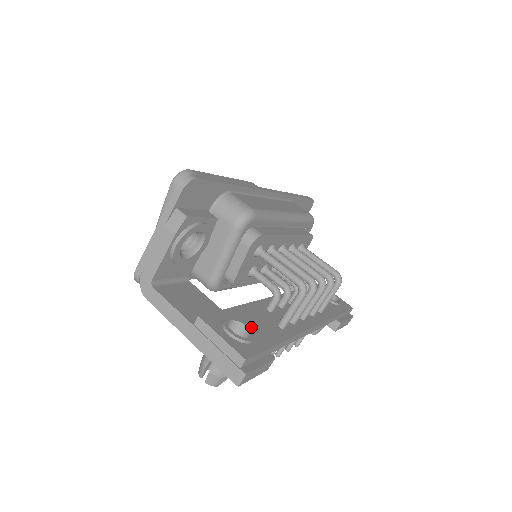
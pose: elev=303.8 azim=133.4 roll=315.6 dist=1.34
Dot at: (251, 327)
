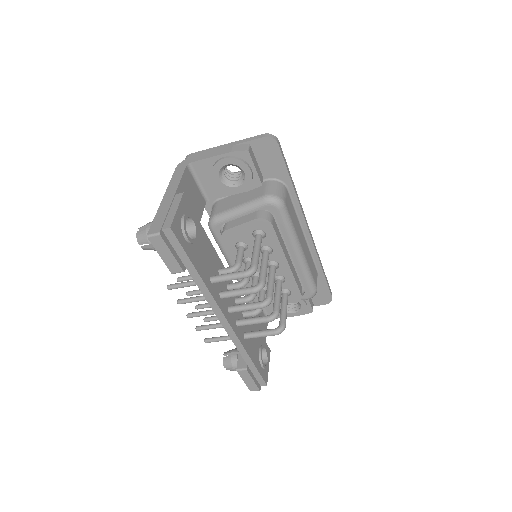
Dot at: (198, 244)
